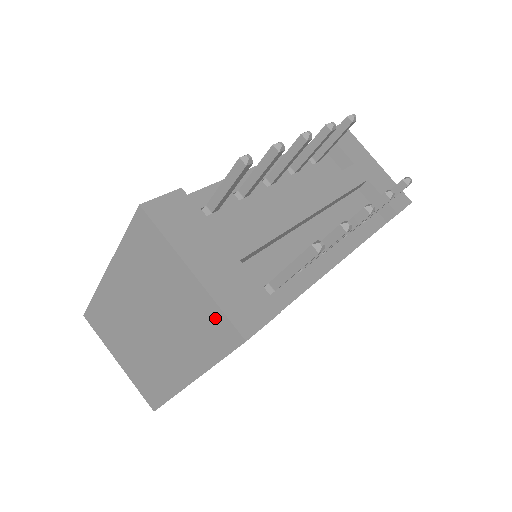
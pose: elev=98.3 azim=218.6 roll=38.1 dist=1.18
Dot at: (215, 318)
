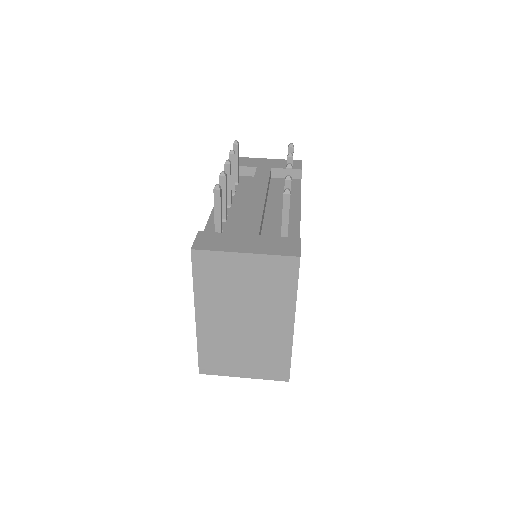
Dot at: (276, 264)
